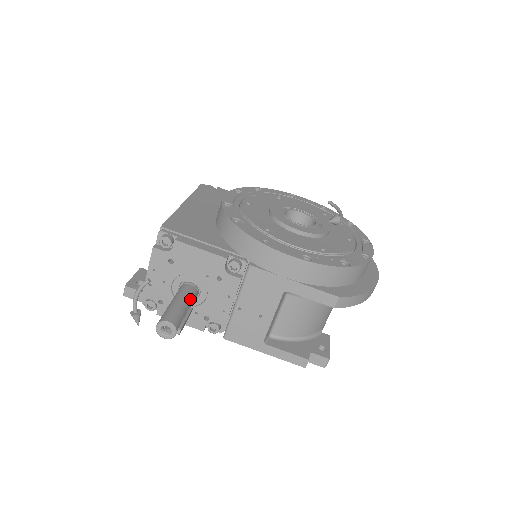
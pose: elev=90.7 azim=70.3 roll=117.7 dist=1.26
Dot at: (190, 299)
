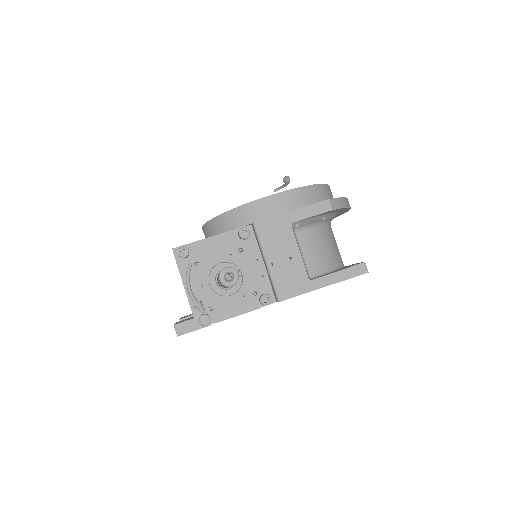
Dot at: occluded
